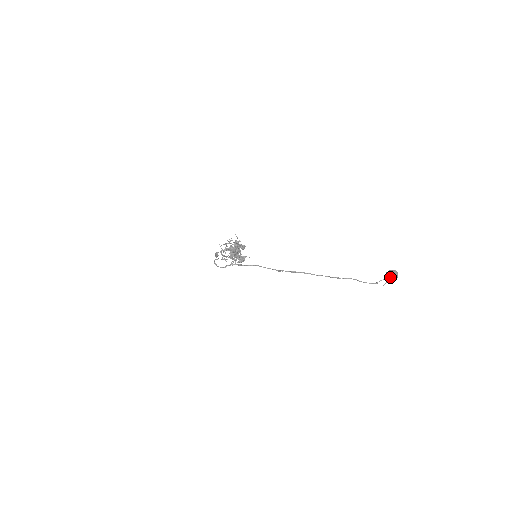
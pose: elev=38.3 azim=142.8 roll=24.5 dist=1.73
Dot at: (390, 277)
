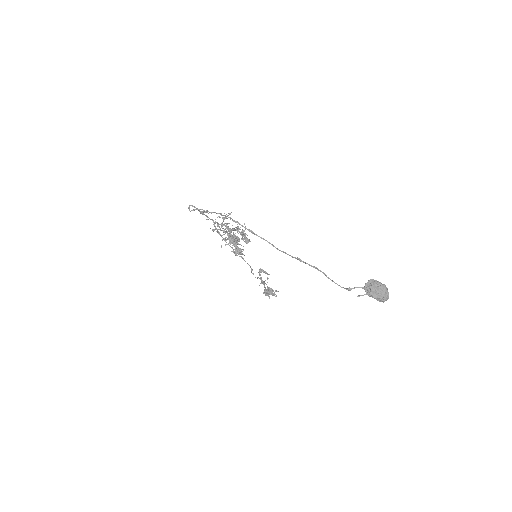
Dot at: (371, 286)
